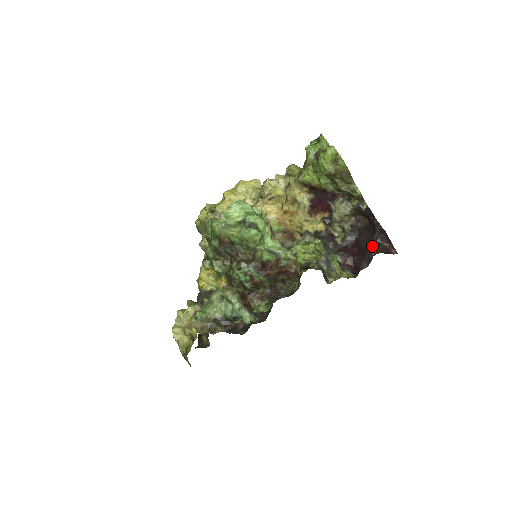
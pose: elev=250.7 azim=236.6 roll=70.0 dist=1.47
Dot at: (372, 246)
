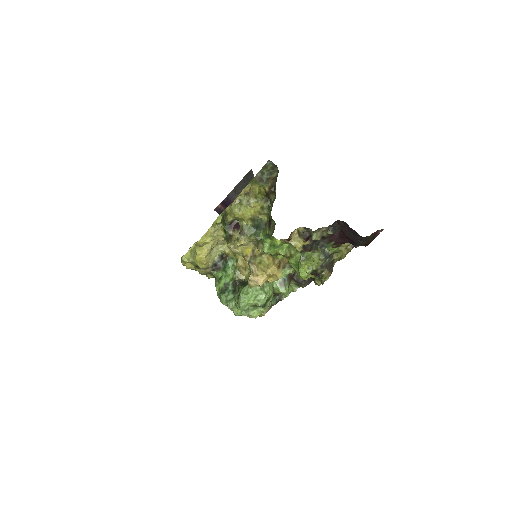
Dot at: (361, 243)
